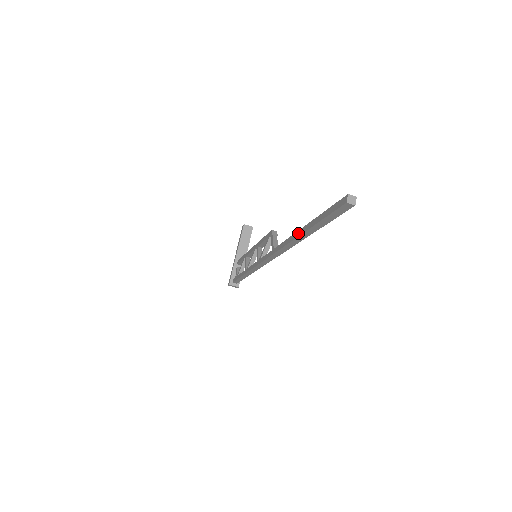
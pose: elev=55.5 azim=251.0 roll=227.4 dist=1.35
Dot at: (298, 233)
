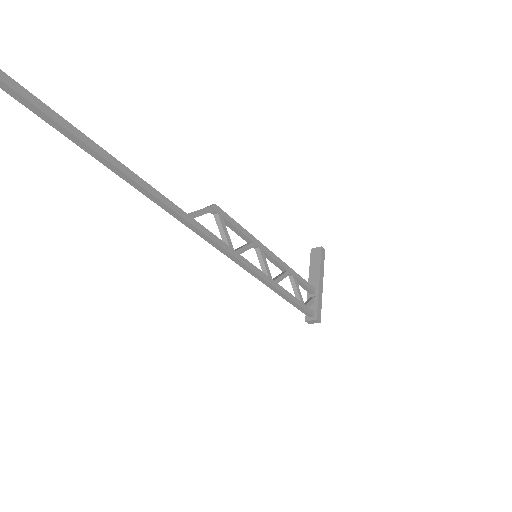
Dot at: (102, 160)
